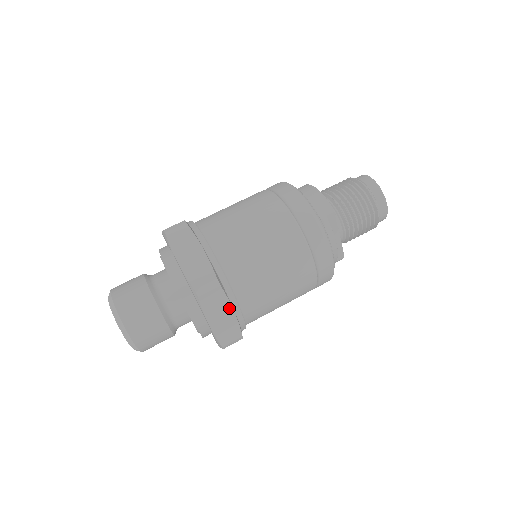
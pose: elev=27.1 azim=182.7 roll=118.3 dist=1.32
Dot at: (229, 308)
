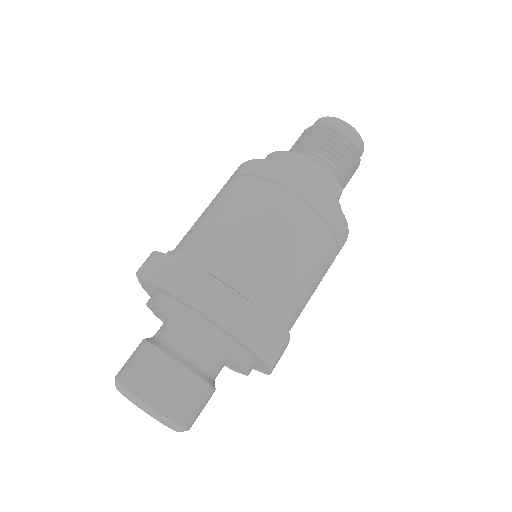
Dot at: occluded
